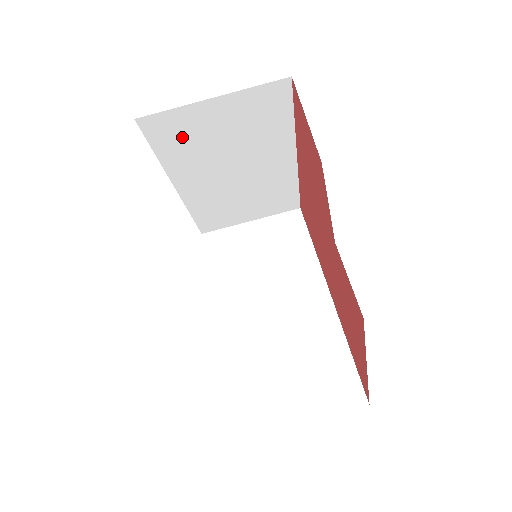
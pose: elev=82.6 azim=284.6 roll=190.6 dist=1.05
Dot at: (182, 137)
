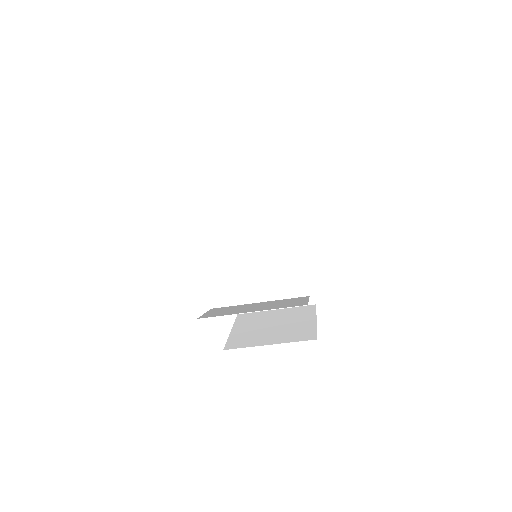
Dot at: occluded
